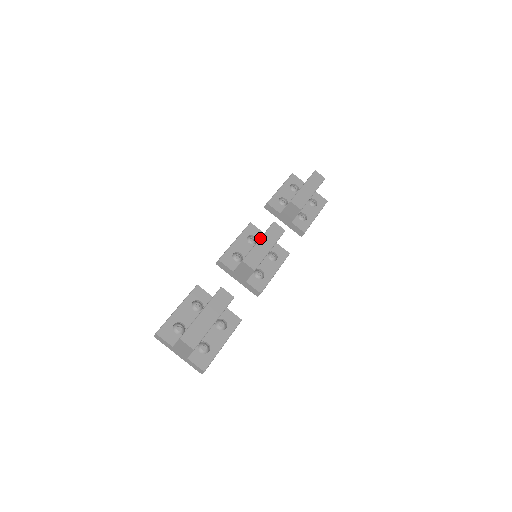
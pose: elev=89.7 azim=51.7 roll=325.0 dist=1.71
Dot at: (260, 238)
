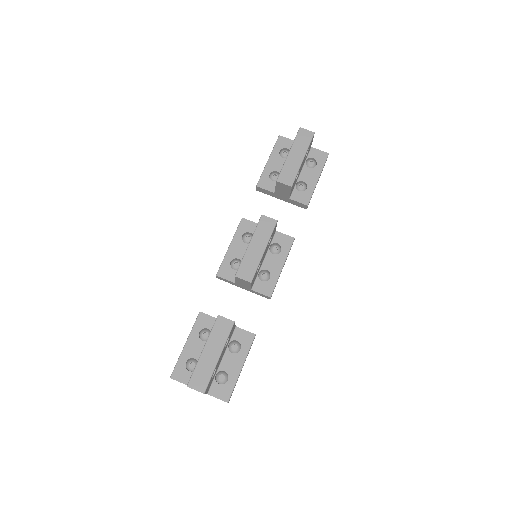
Dot at: (250, 241)
